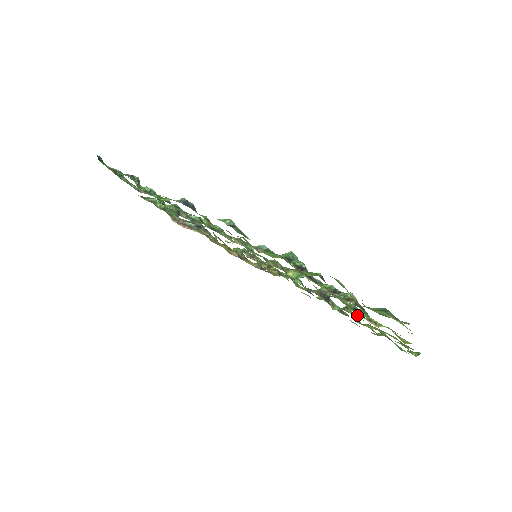
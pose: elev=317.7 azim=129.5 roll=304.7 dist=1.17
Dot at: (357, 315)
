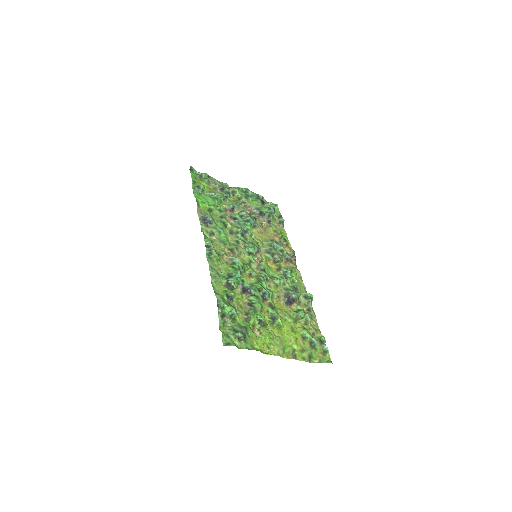
Dot at: (292, 320)
